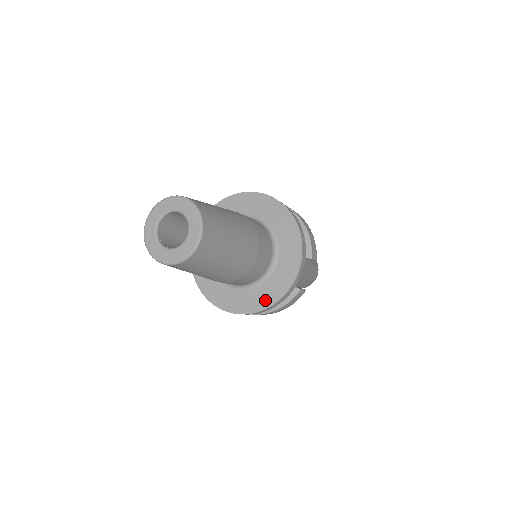
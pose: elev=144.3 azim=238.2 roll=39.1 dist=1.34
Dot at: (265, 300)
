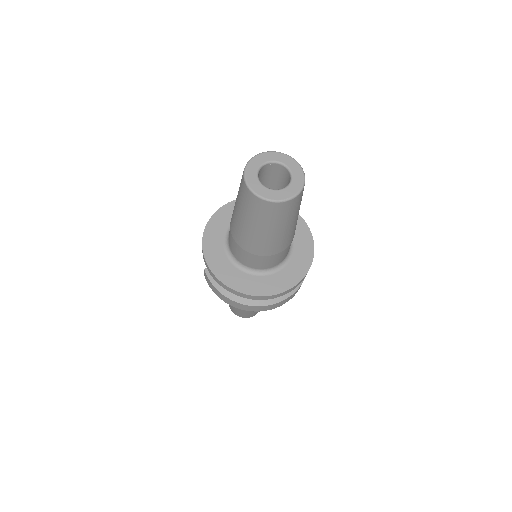
Dot at: (297, 273)
